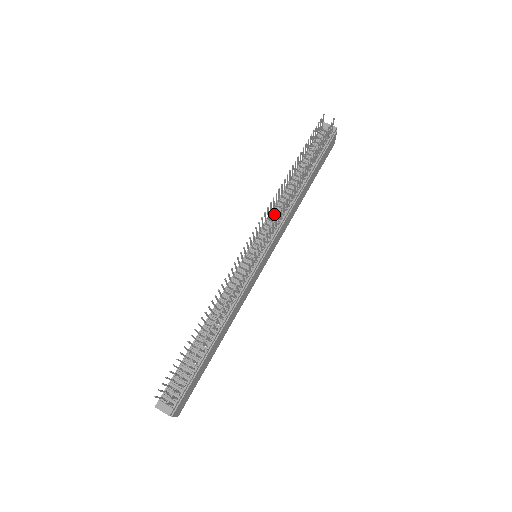
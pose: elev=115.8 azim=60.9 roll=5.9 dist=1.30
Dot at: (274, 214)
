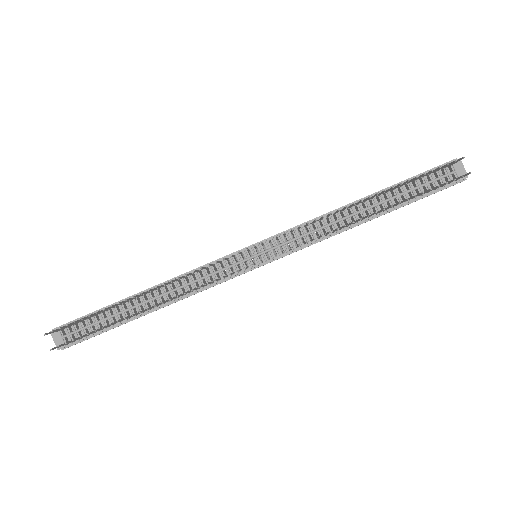
Dot at: (309, 228)
